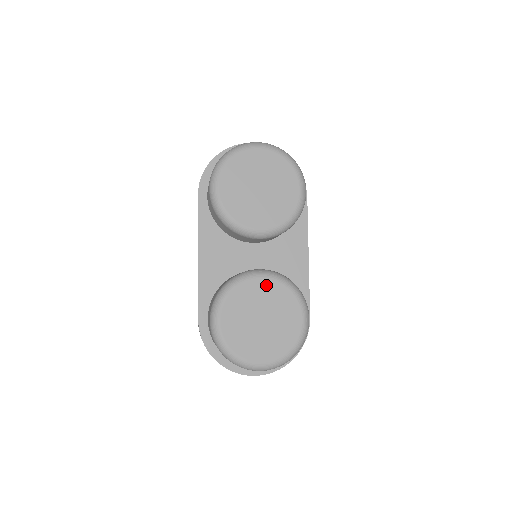
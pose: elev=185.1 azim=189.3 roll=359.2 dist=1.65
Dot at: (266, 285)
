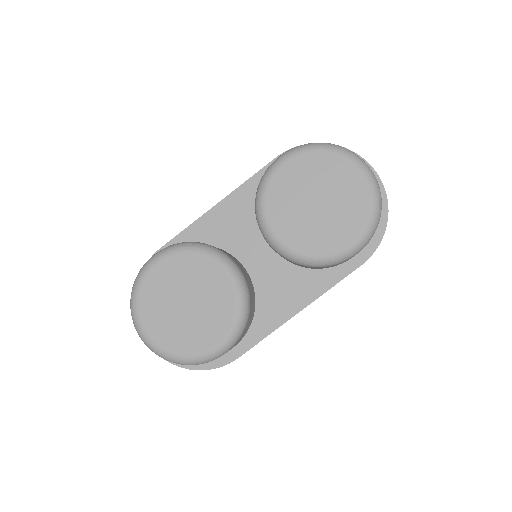
Dot at: (223, 282)
